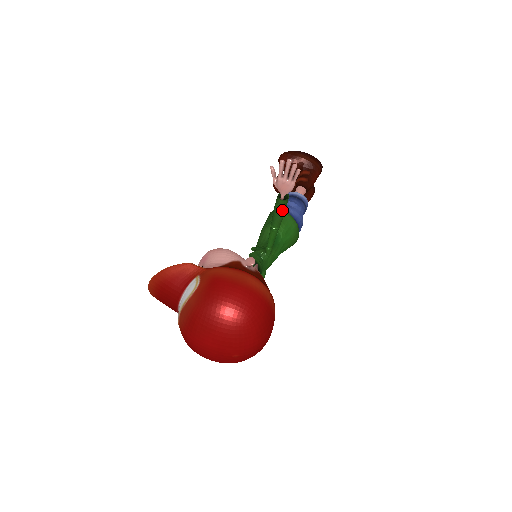
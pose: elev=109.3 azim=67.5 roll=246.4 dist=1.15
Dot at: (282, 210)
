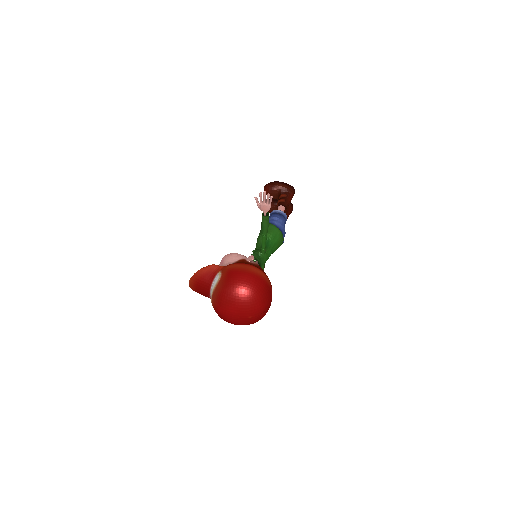
Dot at: (266, 223)
